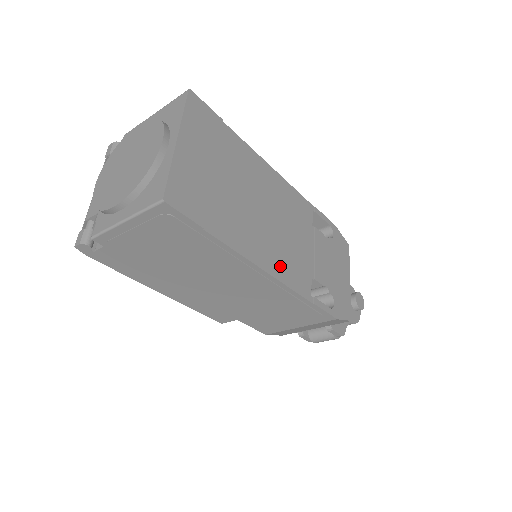
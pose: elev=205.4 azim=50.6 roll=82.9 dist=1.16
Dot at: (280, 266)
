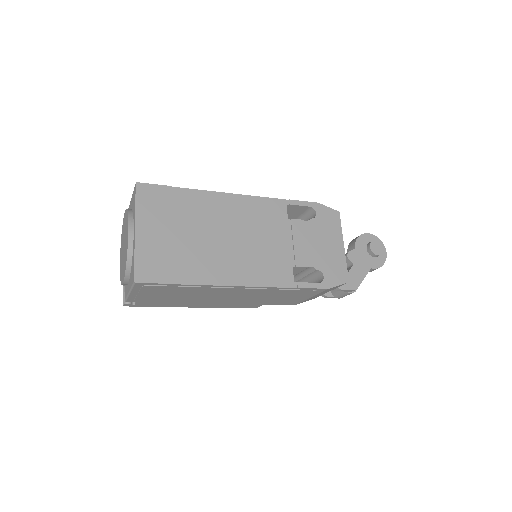
Dot at: (254, 274)
